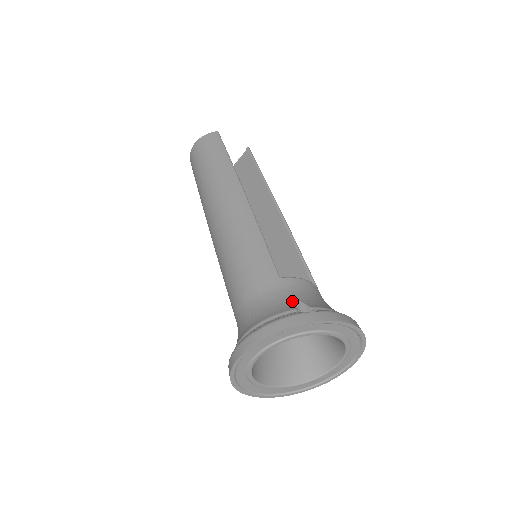
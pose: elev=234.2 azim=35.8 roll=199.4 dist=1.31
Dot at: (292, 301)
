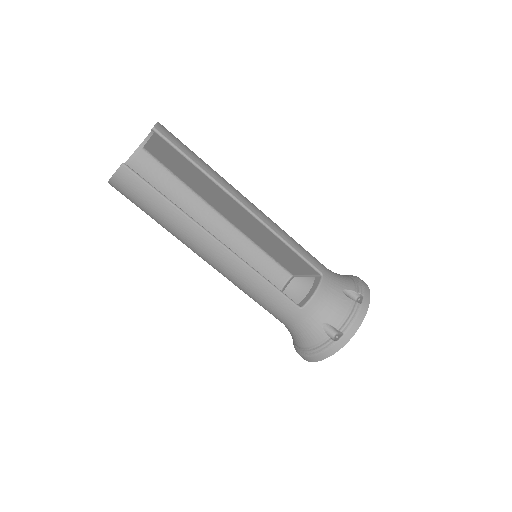
Dot at: (320, 326)
